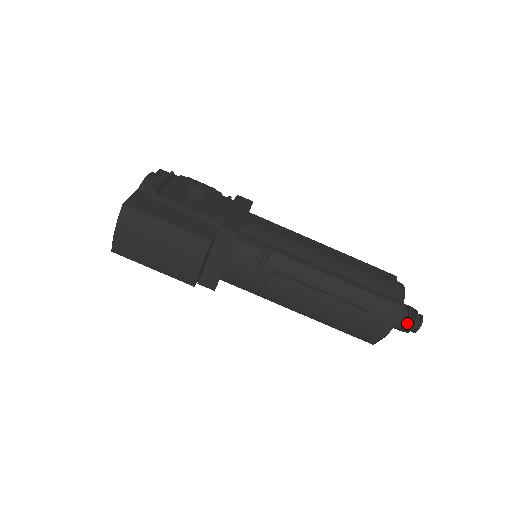
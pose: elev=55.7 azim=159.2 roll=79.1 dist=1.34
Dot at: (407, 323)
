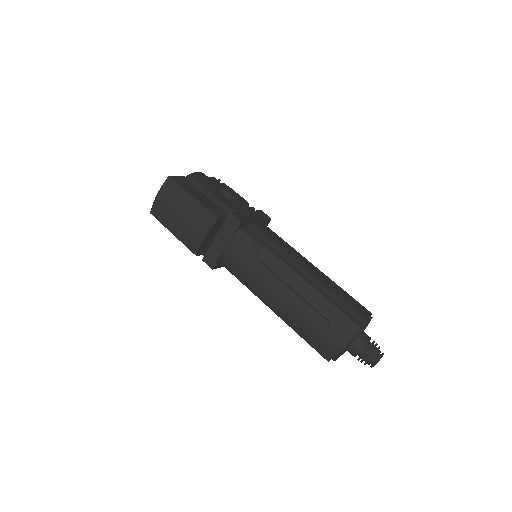
Dot at: (365, 351)
